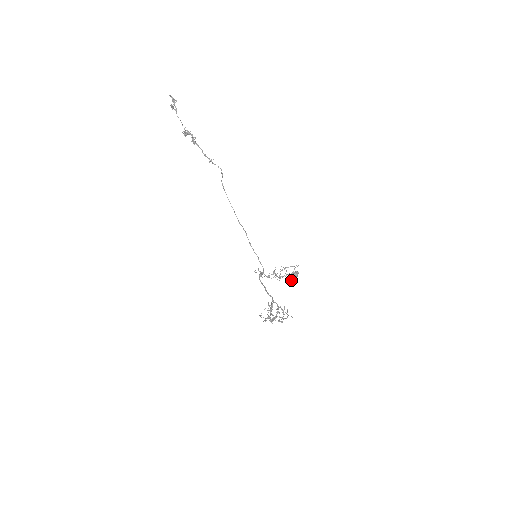
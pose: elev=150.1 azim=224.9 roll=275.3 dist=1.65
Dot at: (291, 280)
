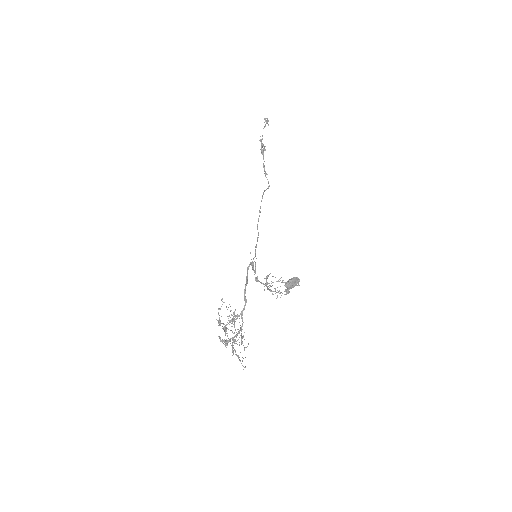
Dot at: (286, 283)
